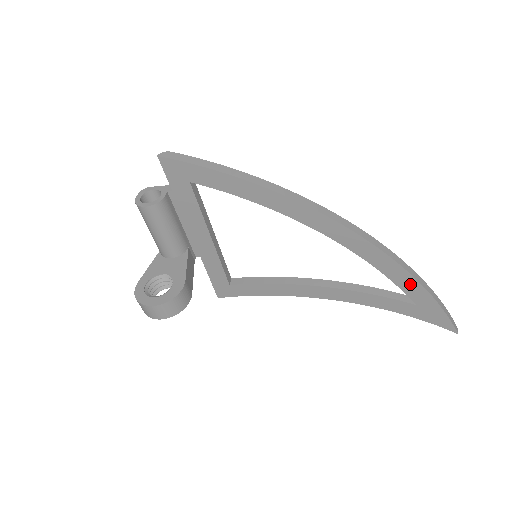
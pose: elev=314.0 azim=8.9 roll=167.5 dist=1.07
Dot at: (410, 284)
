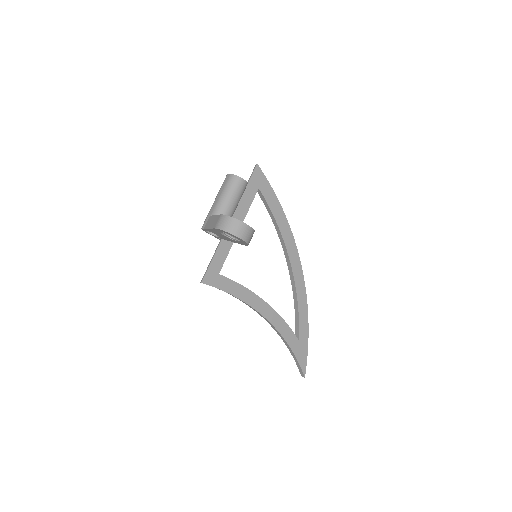
Dot at: (304, 321)
